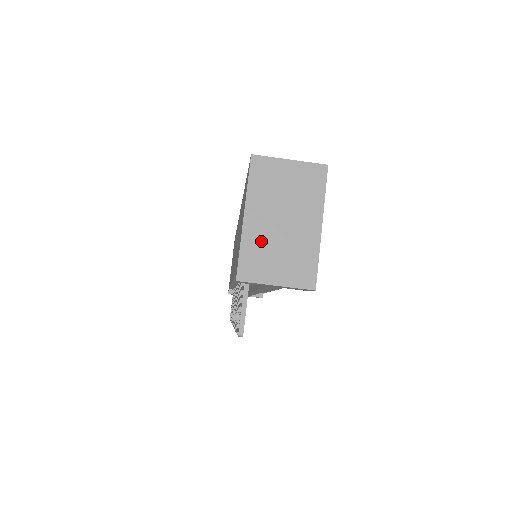
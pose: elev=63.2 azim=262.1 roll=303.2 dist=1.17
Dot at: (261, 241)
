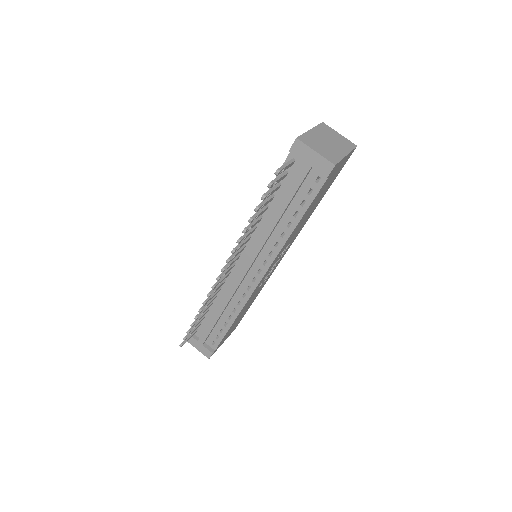
Dot at: (315, 139)
